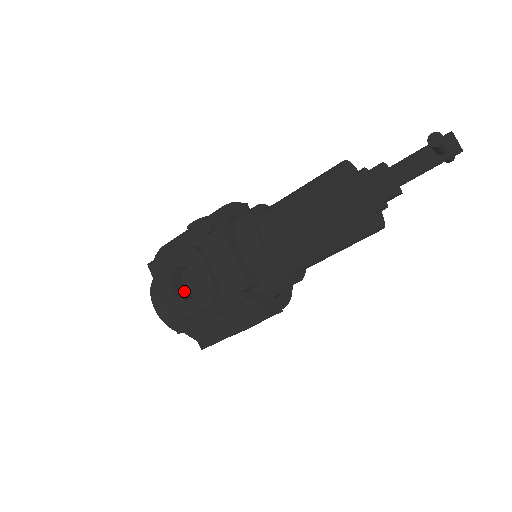
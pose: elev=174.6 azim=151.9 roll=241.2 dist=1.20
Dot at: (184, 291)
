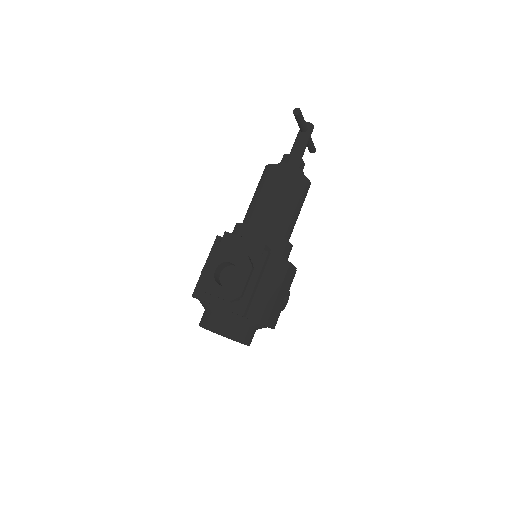
Dot at: occluded
